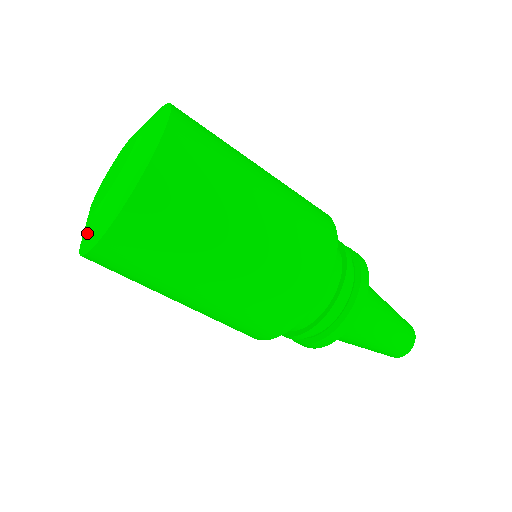
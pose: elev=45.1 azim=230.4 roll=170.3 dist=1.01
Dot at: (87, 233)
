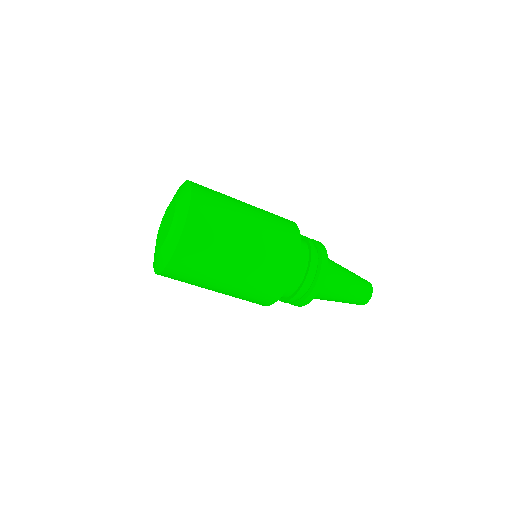
Dot at: (165, 253)
